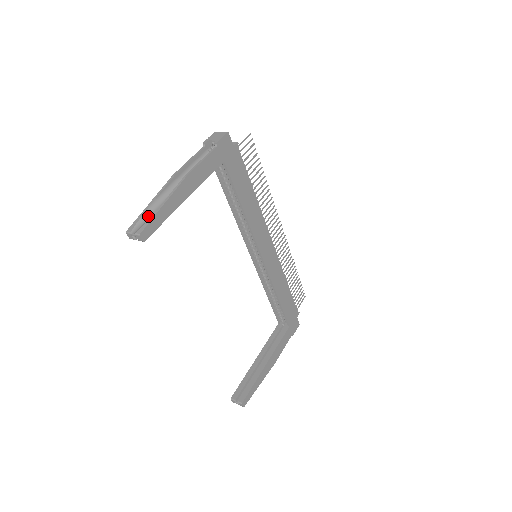
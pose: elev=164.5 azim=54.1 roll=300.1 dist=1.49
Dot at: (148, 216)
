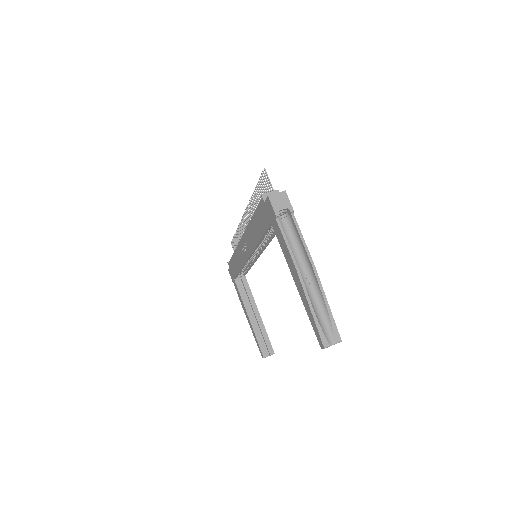
Dot at: (321, 321)
